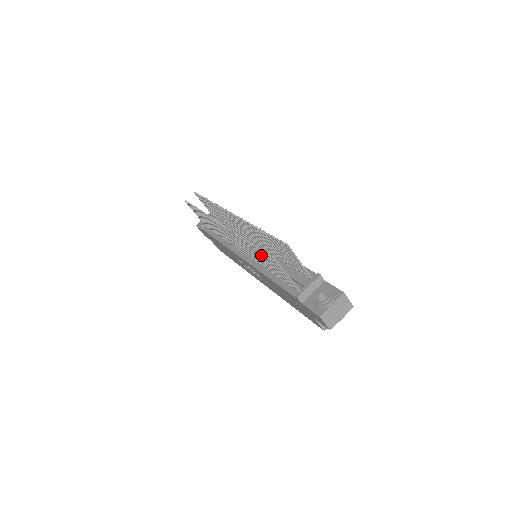
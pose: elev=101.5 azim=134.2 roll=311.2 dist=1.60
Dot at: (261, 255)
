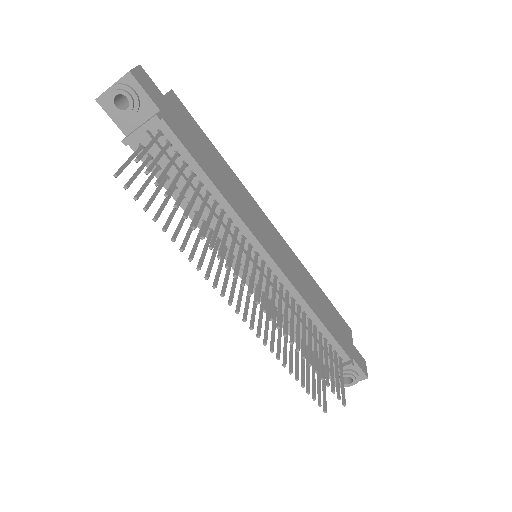
Dot at: (301, 374)
